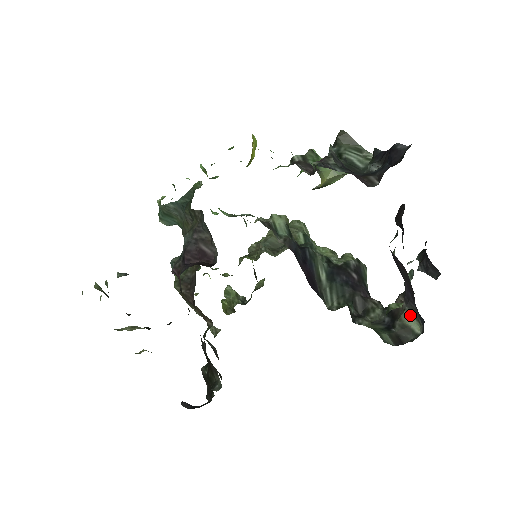
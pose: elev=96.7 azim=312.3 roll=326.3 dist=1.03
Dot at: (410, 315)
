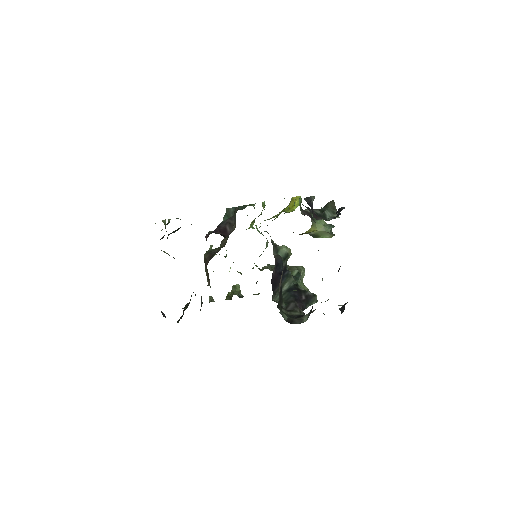
Dot at: (308, 315)
